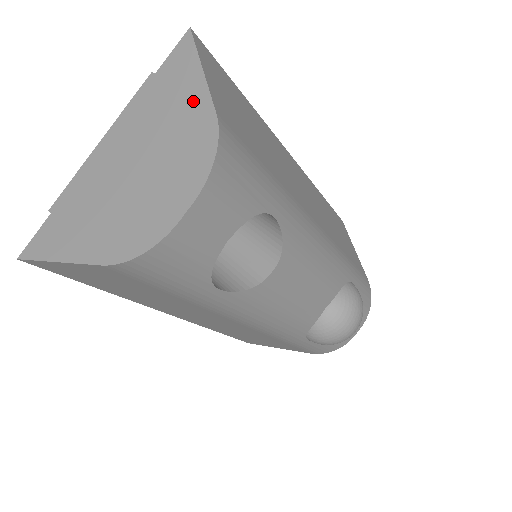
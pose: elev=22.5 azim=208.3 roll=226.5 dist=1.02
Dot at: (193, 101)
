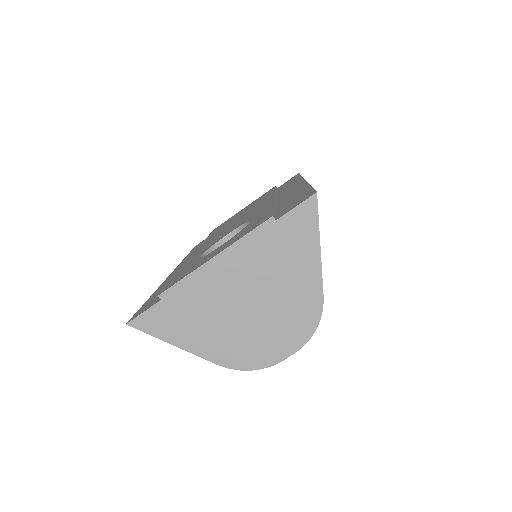
Dot at: (307, 274)
